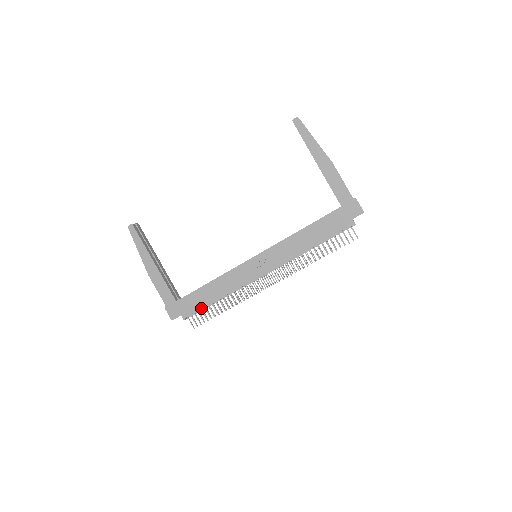
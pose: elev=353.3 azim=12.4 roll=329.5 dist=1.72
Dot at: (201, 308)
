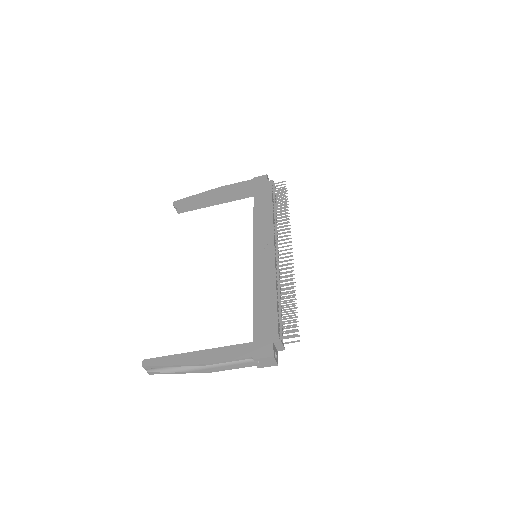
Dot at: (276, 316)
